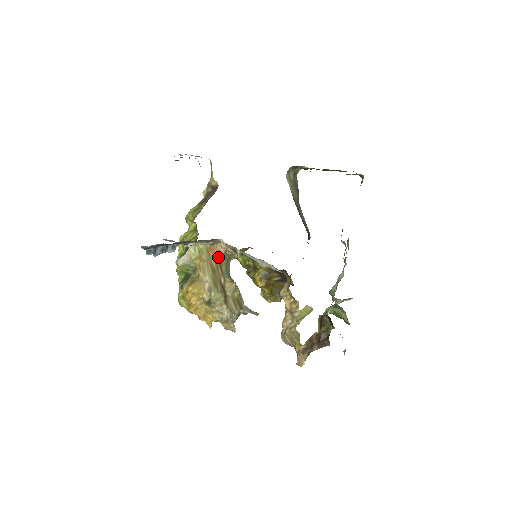
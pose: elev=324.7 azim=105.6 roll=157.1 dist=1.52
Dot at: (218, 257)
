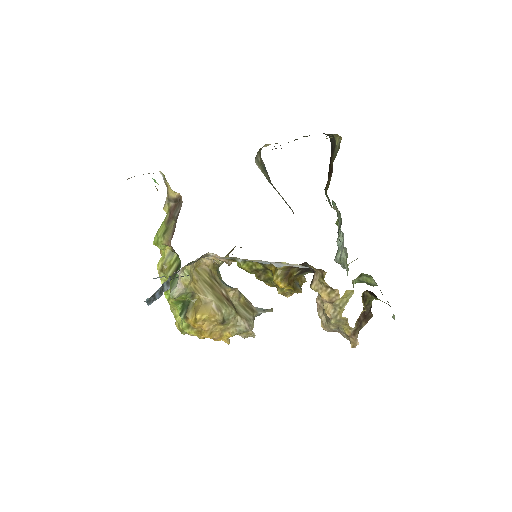
Dot at: (208, 270)
